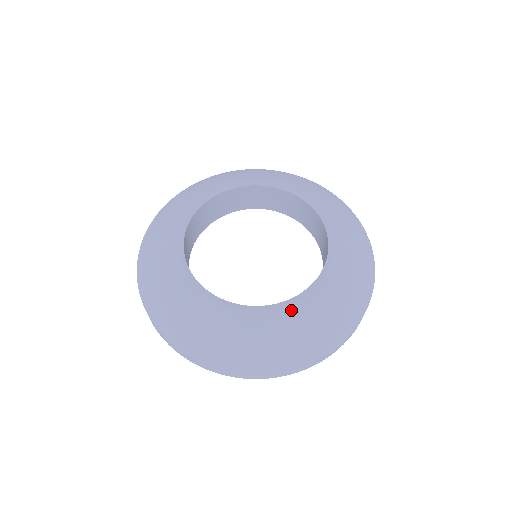
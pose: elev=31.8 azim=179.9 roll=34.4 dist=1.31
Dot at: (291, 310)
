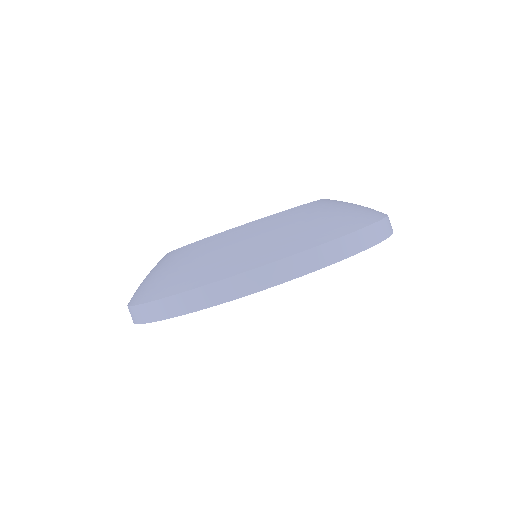
Dot at: (272, 217)
